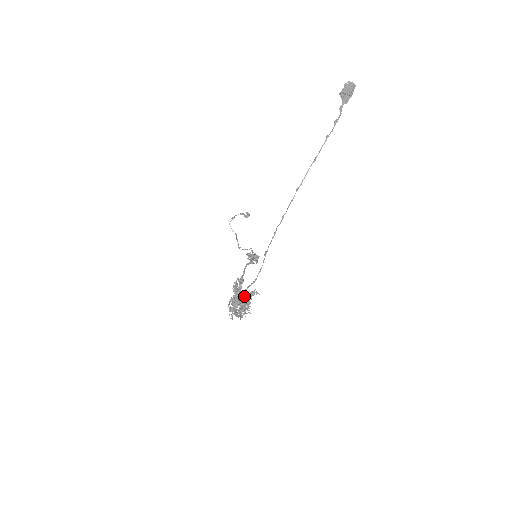
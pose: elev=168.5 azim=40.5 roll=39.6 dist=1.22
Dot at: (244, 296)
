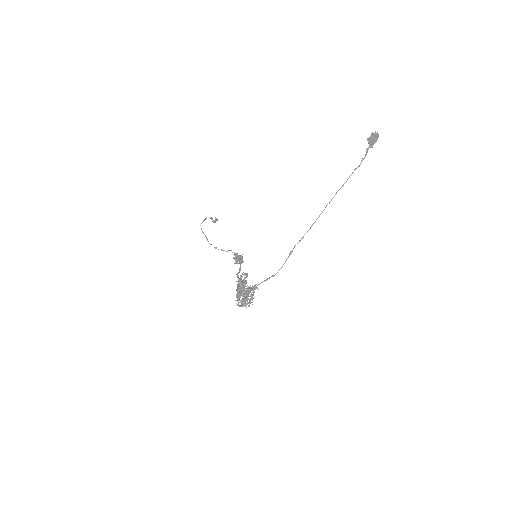
Dot at: (250, 288)
